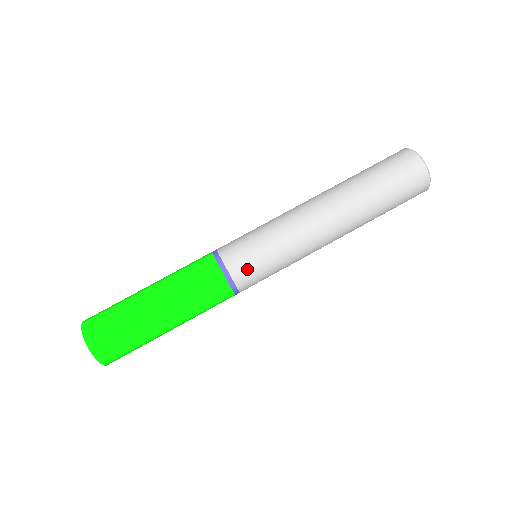
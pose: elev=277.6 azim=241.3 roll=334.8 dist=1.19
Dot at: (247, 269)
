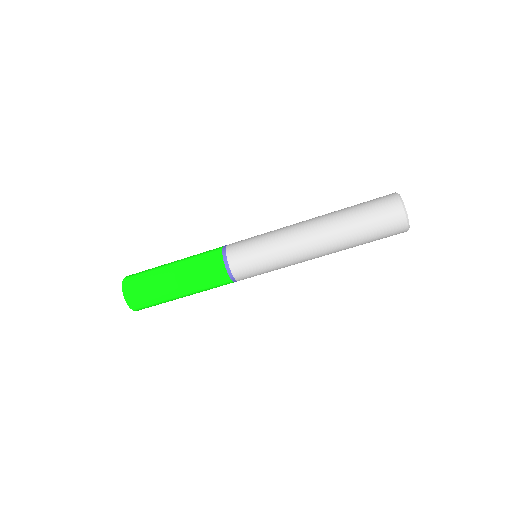
Dot at: (249, 277)
